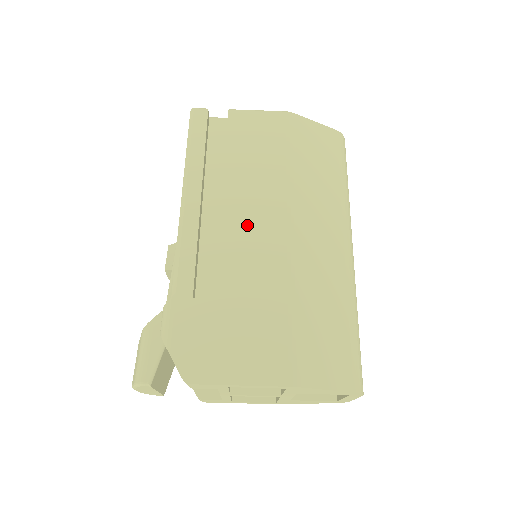
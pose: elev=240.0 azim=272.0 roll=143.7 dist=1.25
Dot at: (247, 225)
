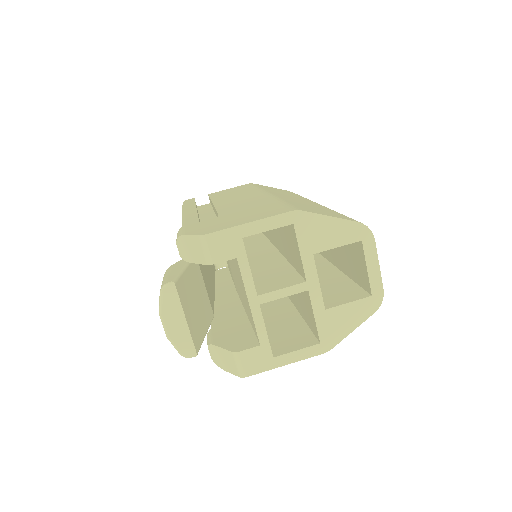
Dot at: (233, 201)
